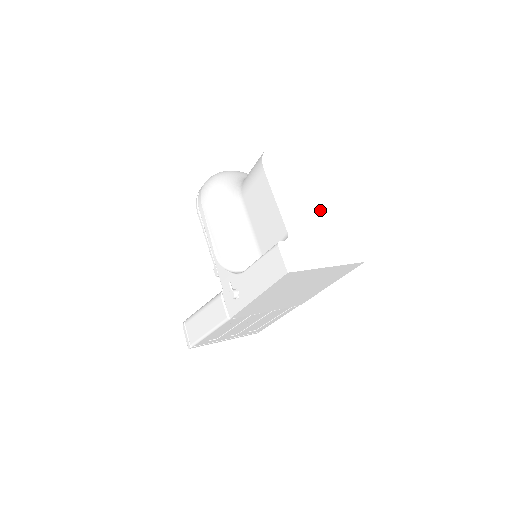
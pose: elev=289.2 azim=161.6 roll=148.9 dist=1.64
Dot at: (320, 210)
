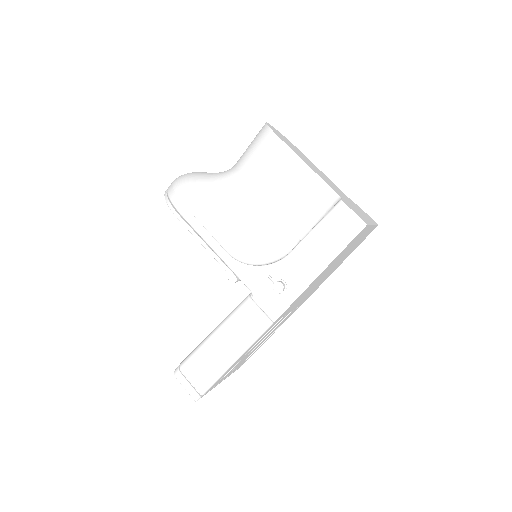
Dot at: (330, 181)
